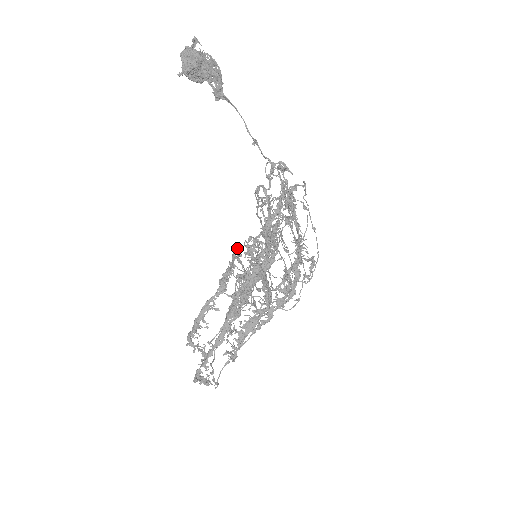
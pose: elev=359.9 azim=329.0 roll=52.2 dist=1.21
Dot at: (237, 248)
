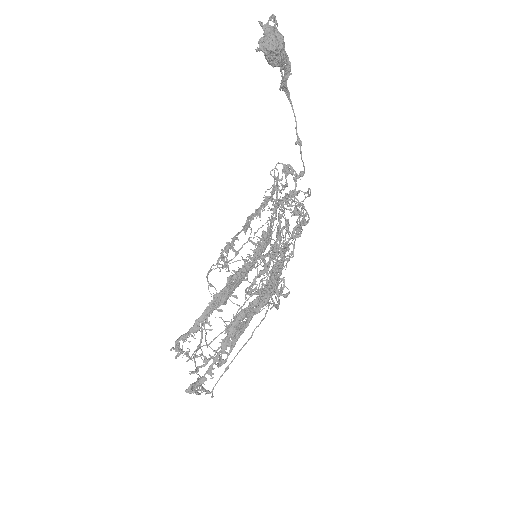
Dot at: (273, 247)
